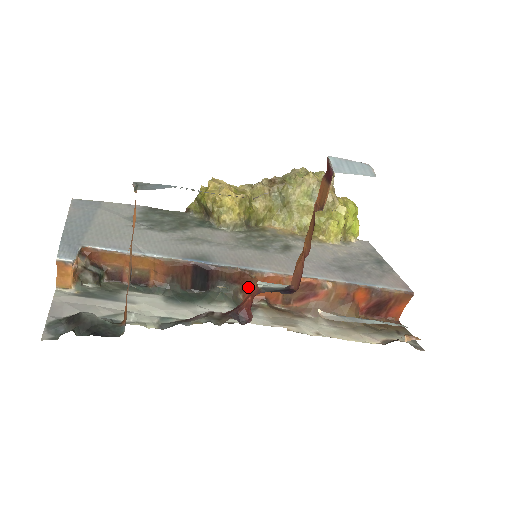
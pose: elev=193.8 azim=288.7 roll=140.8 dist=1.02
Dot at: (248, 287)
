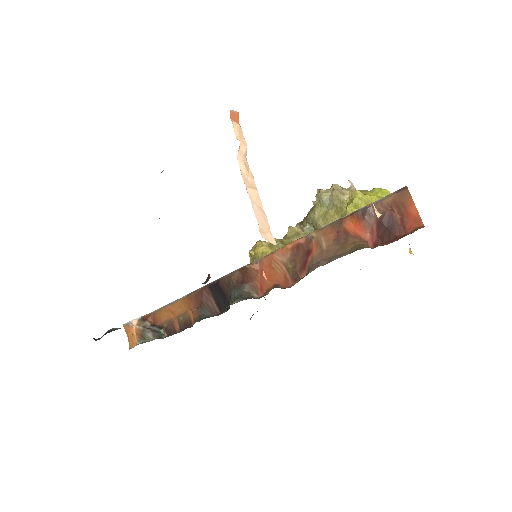
Dot at: (256, 282)
